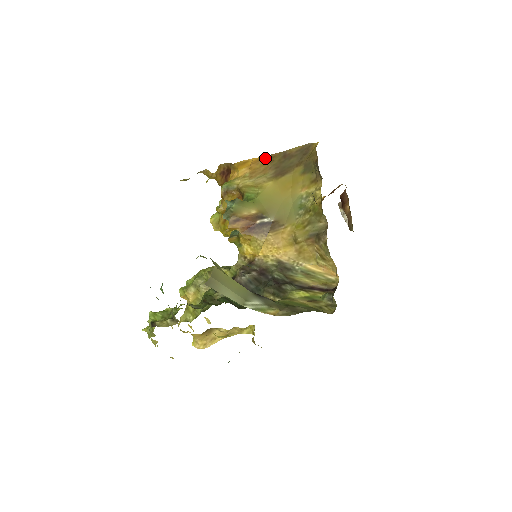
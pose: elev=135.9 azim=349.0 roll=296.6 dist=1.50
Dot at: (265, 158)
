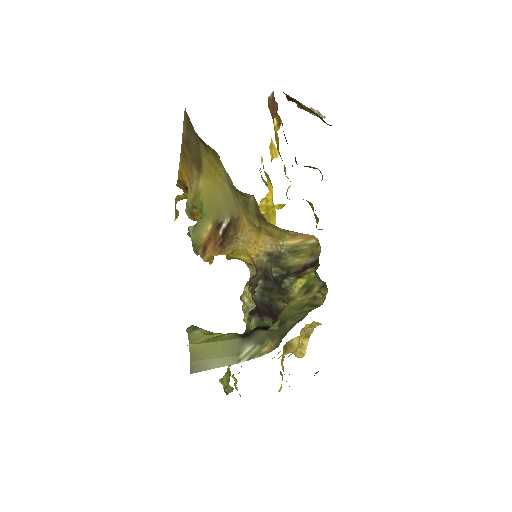
Dot at: (182, 158)
